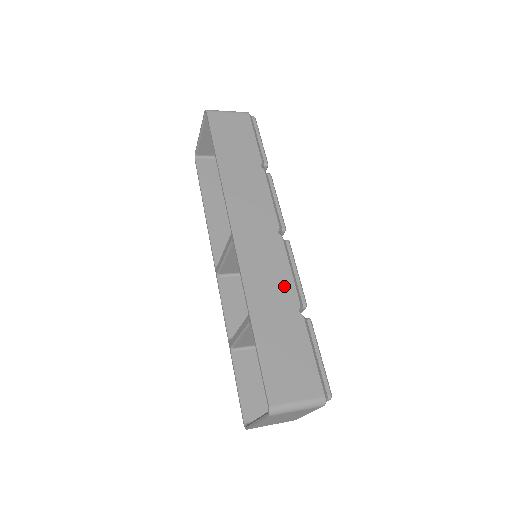
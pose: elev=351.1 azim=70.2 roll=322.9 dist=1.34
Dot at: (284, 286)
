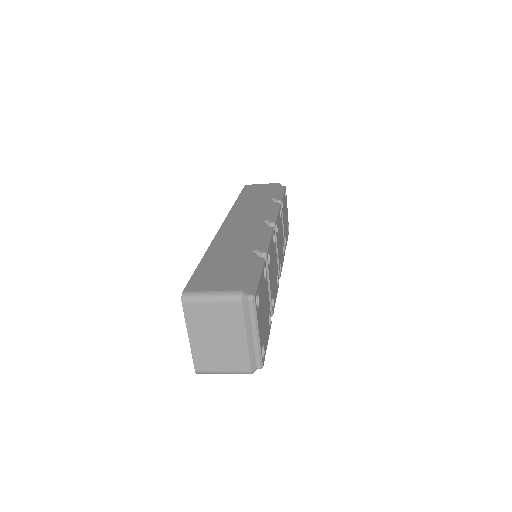
Dot at: (248, 241)
